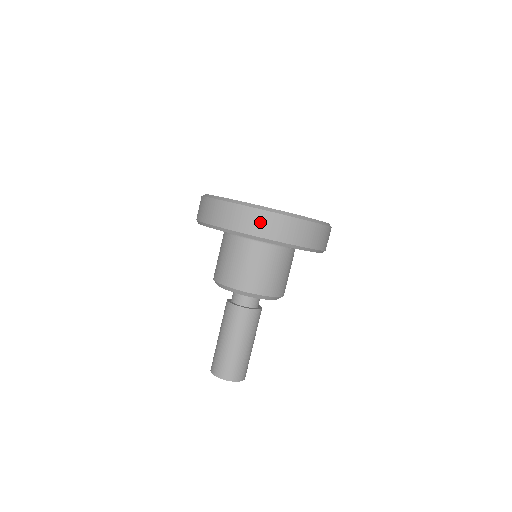
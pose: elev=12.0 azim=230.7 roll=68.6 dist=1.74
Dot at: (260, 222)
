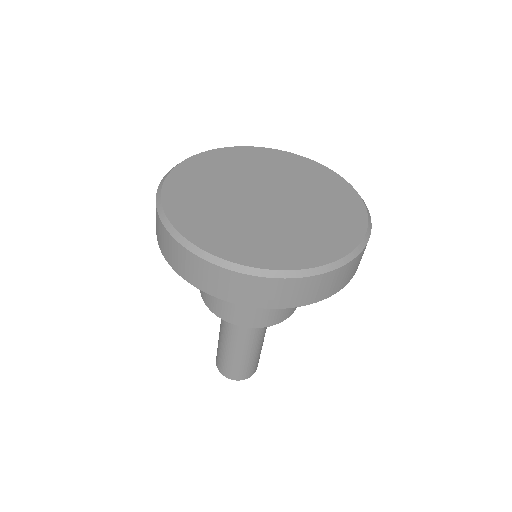
Dot at: (291, 293)
